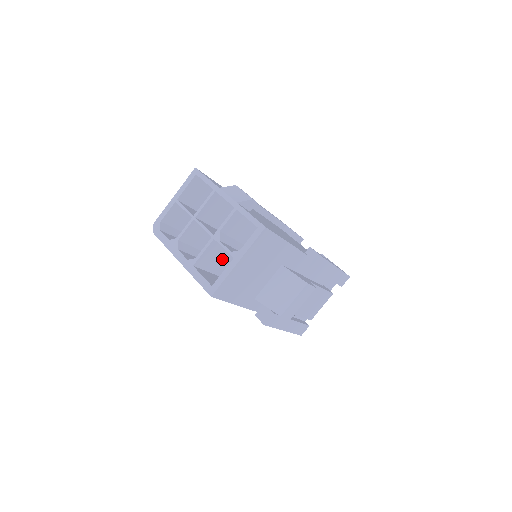
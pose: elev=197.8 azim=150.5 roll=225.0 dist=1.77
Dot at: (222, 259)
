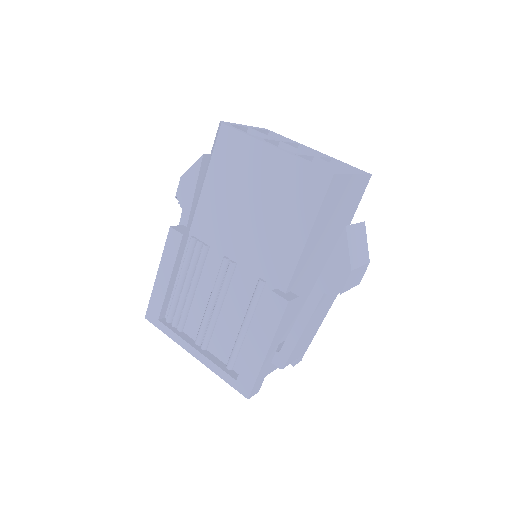
Dot at: occluded
